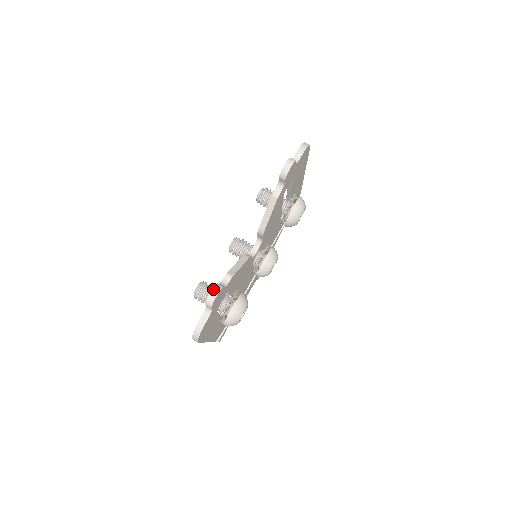
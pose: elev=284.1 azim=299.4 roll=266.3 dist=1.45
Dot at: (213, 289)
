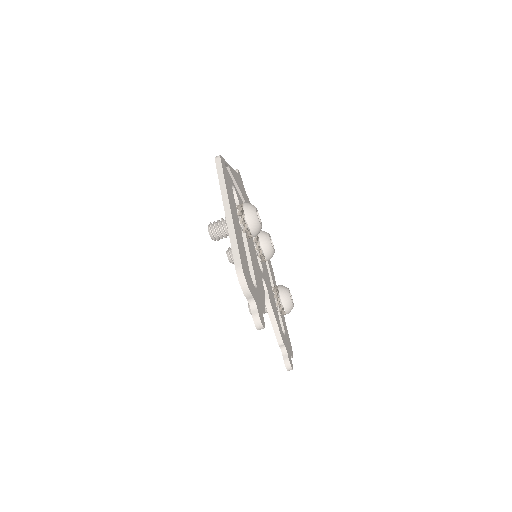
Dot at: (287, 369)
